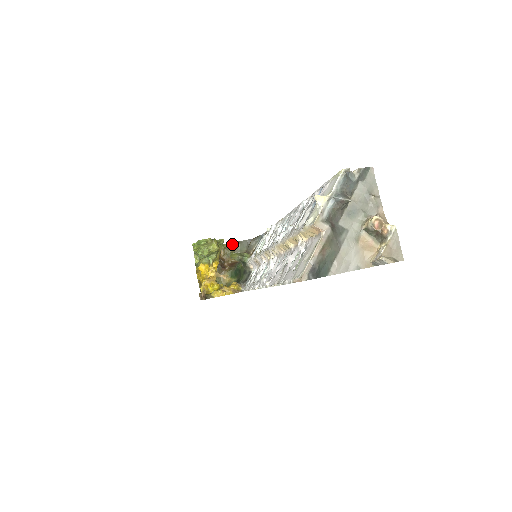
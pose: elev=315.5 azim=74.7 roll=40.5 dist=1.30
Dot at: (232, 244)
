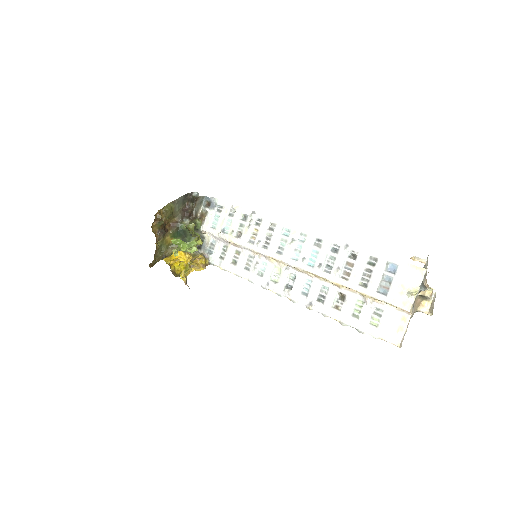
Dot at: (170, 204)
